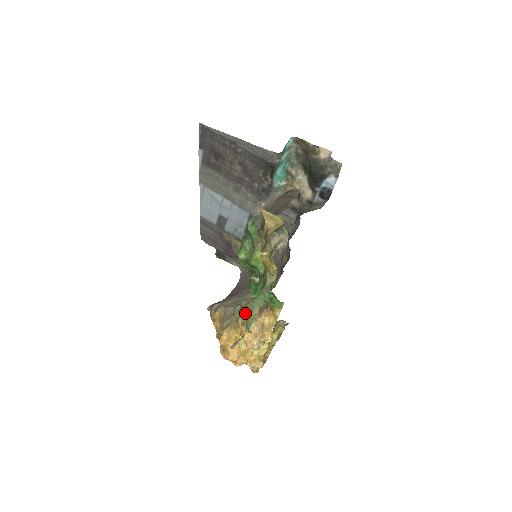
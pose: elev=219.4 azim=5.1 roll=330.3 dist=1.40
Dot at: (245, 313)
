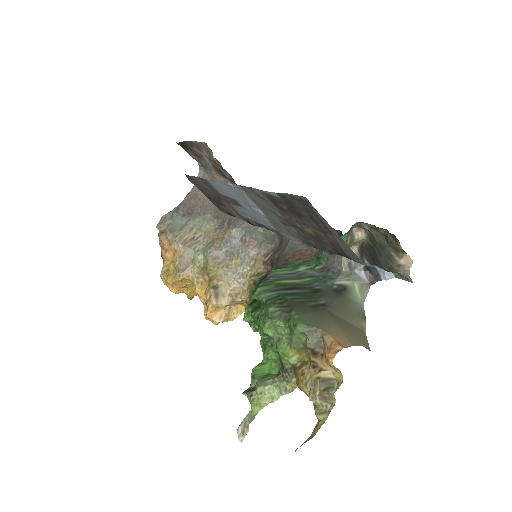
Dot at: (214, 286)
